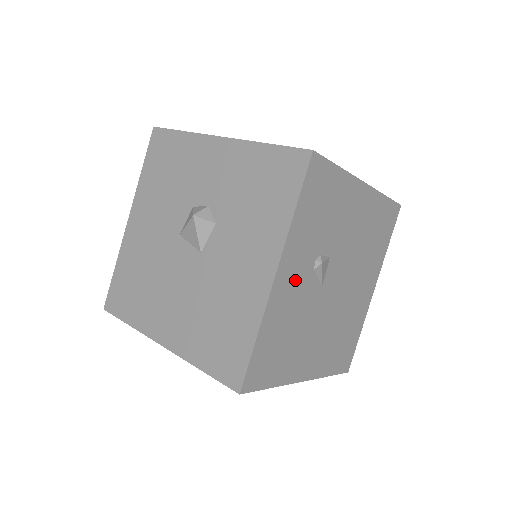
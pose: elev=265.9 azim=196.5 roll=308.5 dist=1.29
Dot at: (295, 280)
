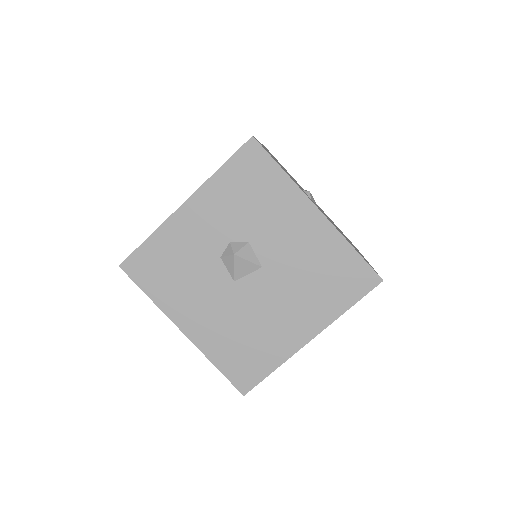
Dot at: occluded
